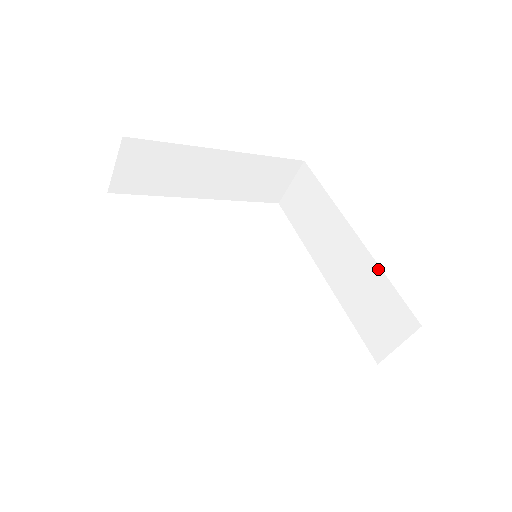
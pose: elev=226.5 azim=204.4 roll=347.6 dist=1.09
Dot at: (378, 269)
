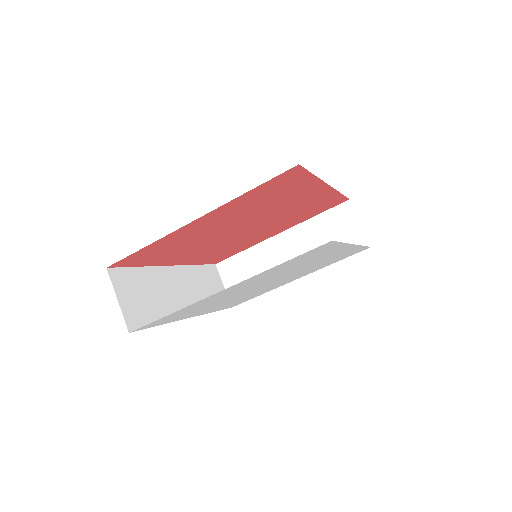
Dot at: occluded
